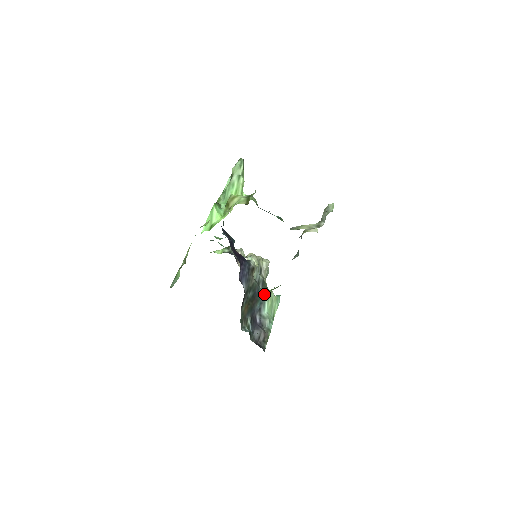
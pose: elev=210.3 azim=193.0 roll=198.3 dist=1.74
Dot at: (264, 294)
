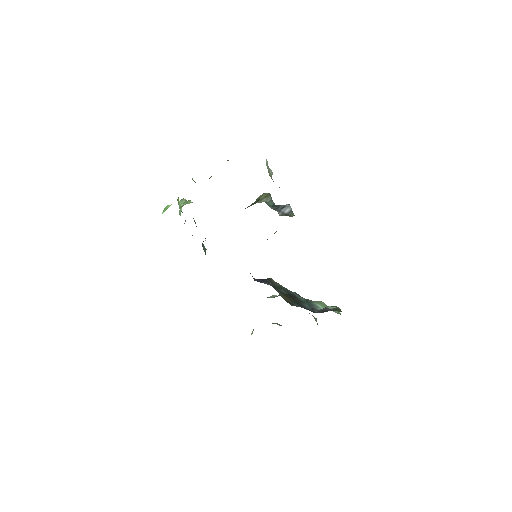
Dot at: (307, 300)
